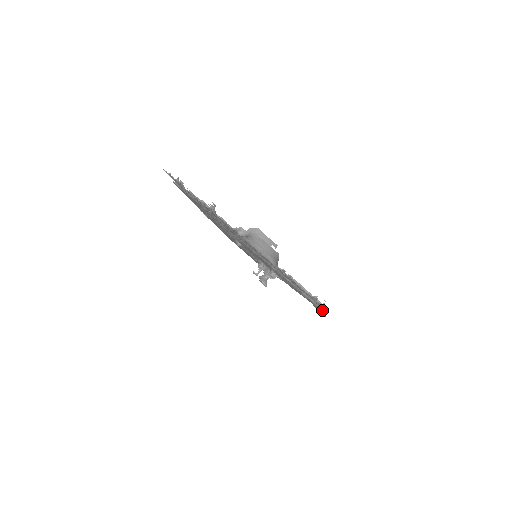
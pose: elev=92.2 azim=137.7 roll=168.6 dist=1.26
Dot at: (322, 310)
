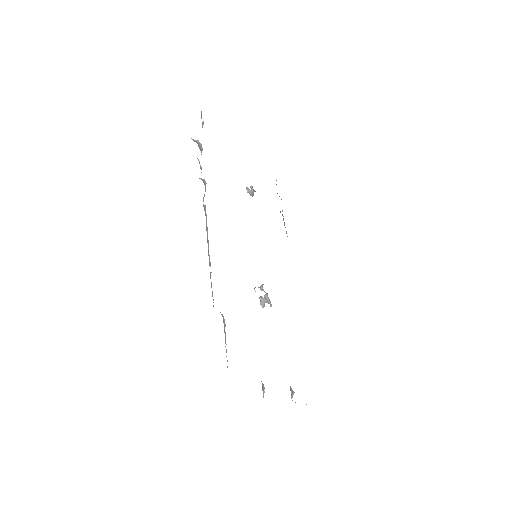
Dot at: occluded
